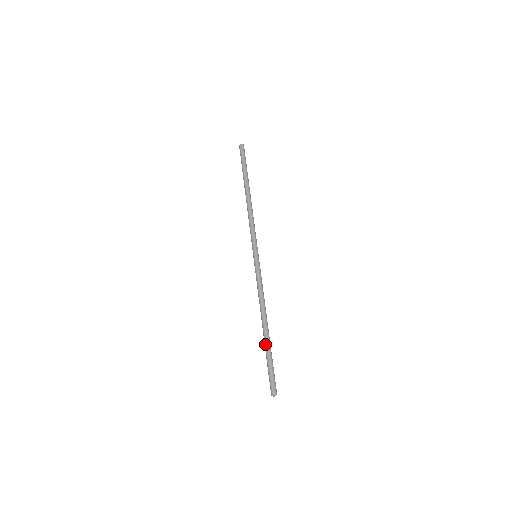
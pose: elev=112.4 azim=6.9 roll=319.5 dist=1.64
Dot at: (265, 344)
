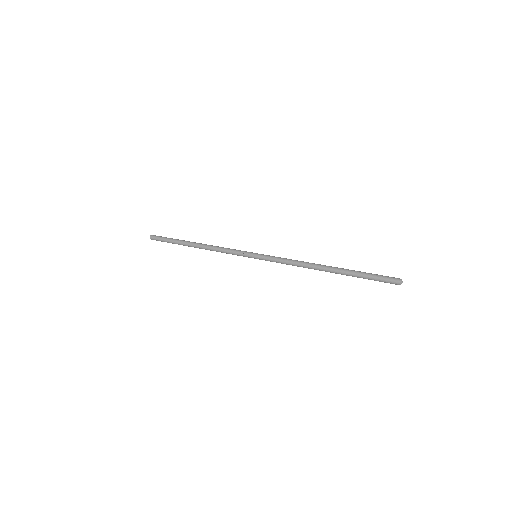
Dot at: (345, 271)
